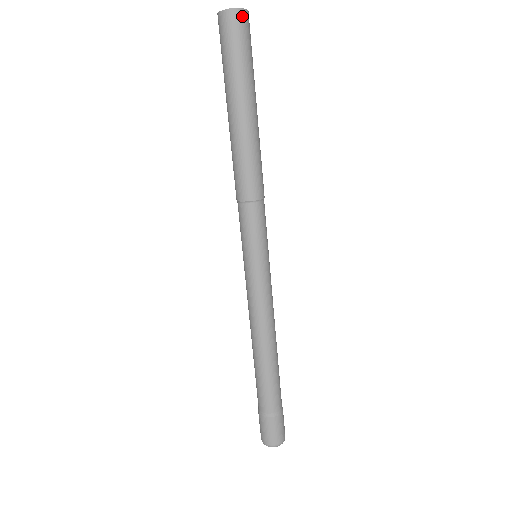
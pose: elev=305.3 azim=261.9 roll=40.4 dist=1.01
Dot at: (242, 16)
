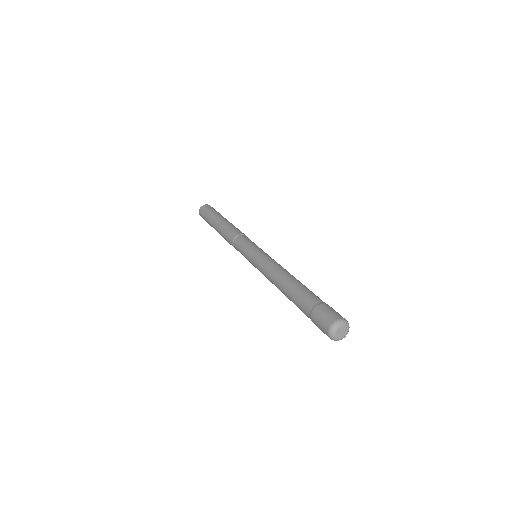
Dot at: occluded
